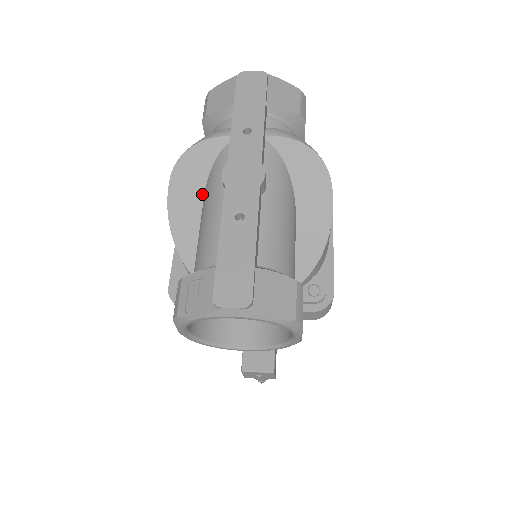
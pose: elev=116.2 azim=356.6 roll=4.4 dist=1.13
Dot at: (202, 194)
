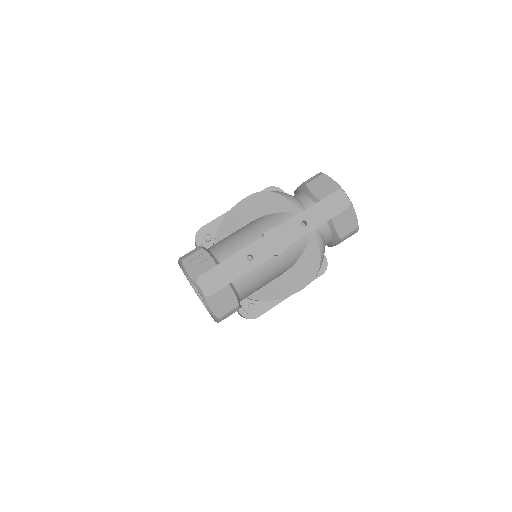
Dot at: (259, 216)
